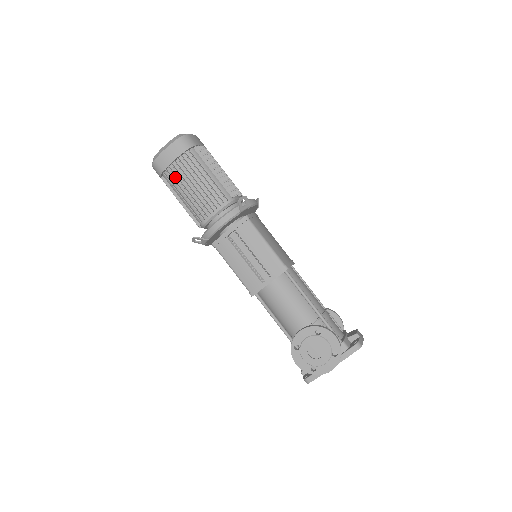
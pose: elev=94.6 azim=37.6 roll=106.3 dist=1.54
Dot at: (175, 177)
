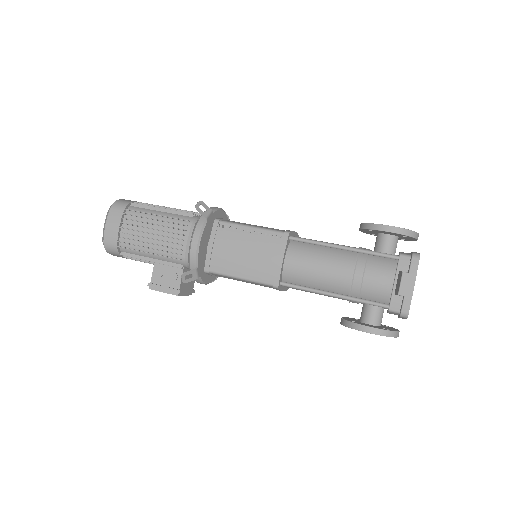
Dot at: occluded
